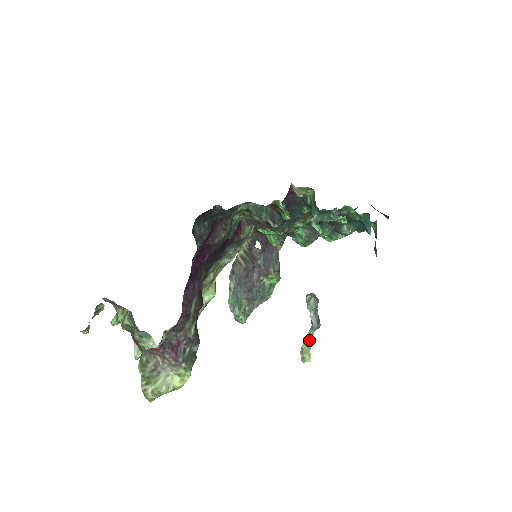
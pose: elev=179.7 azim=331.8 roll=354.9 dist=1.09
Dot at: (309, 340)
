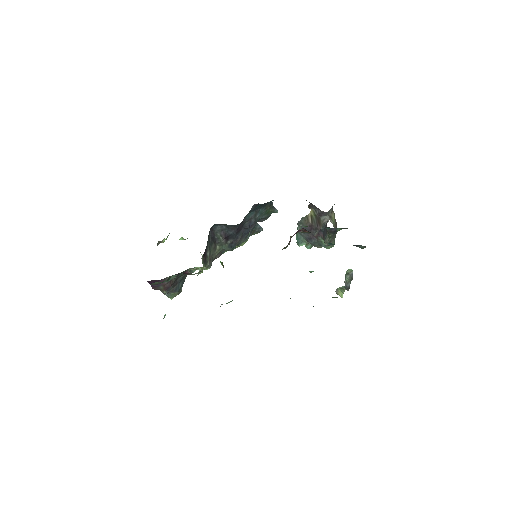
Dot at: (343, 289)
